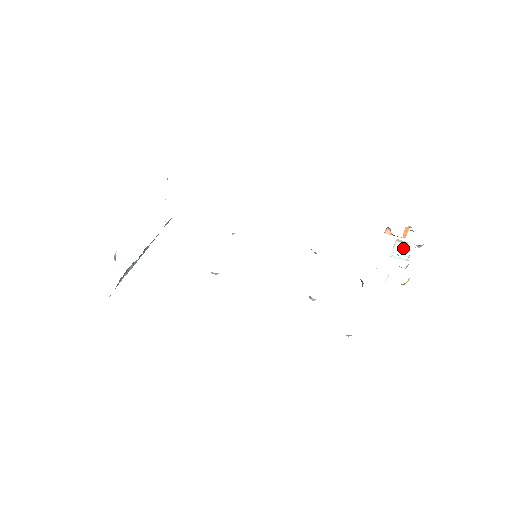
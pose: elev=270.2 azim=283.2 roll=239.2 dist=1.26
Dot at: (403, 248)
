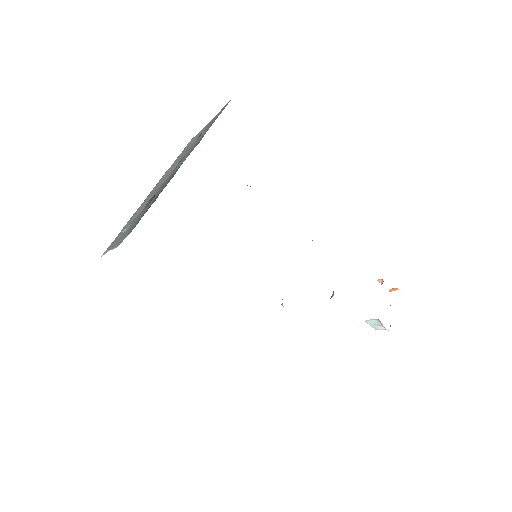
Dot at: (378, 324)
